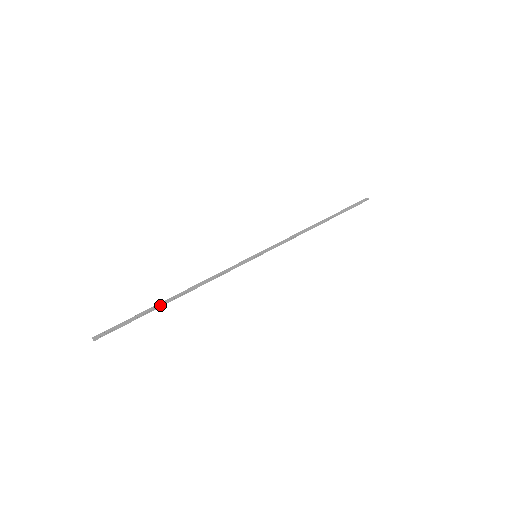
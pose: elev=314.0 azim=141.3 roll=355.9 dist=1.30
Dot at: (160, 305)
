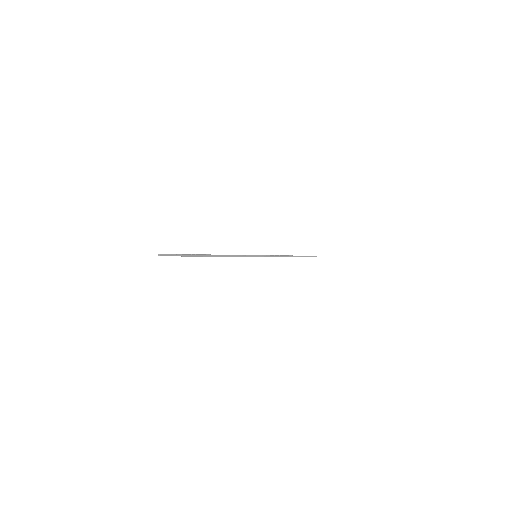
Dot at: (201, 254)
